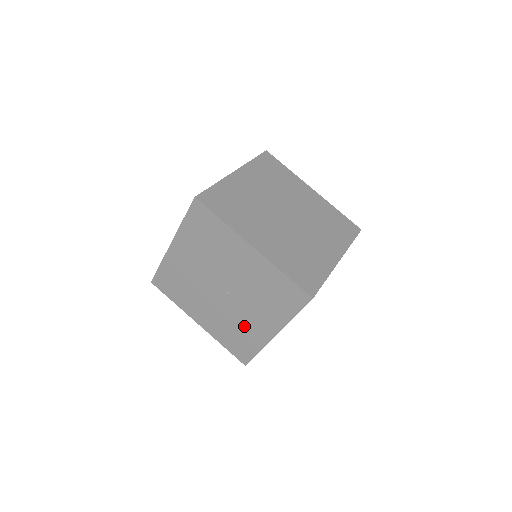
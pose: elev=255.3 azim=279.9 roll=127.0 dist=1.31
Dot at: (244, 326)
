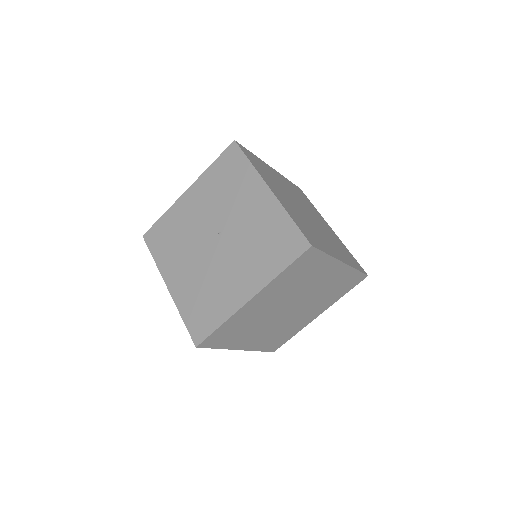
Dot at: (257, 227)
